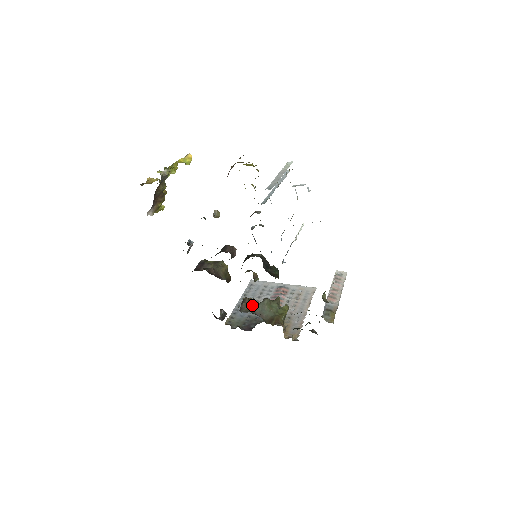
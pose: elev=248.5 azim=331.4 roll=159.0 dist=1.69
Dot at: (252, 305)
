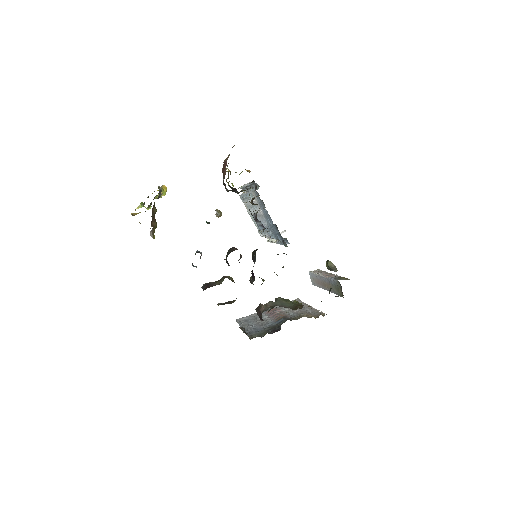
Dot at: (271, 303)
